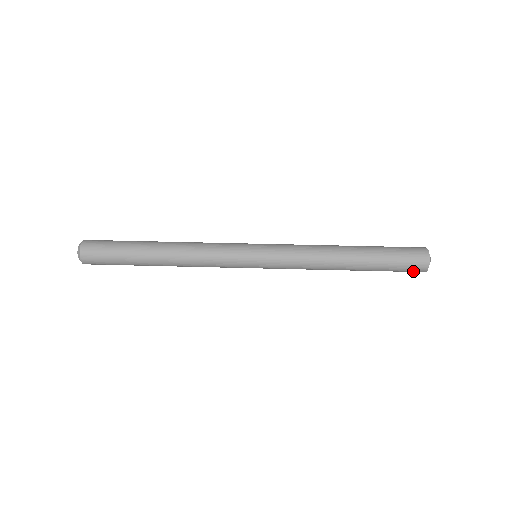
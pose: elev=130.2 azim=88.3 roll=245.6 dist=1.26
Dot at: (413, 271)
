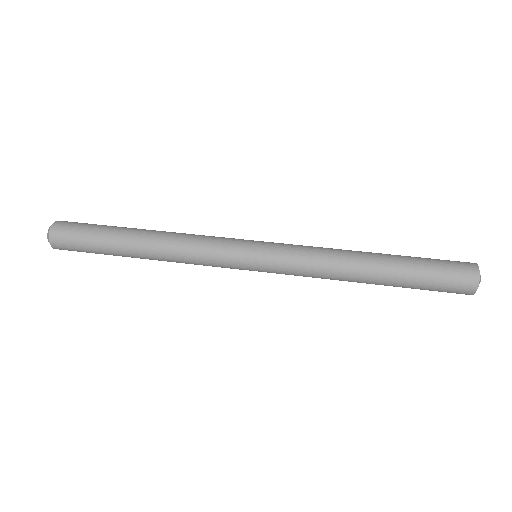
Dot at: (456, 292)
